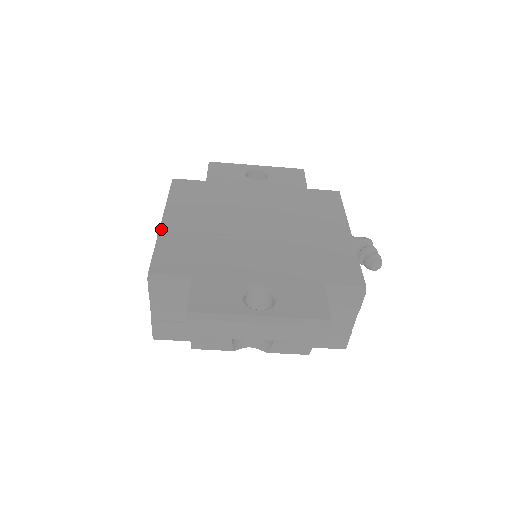
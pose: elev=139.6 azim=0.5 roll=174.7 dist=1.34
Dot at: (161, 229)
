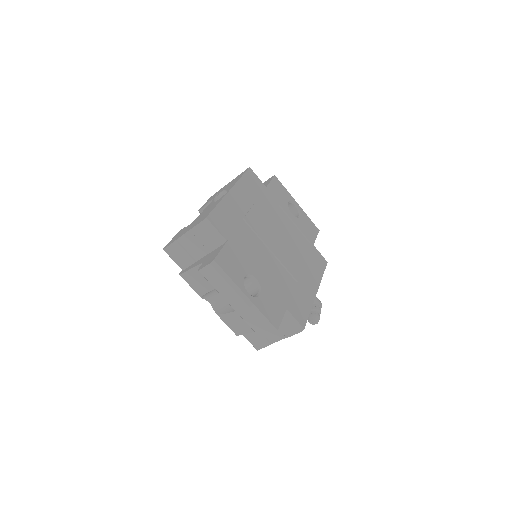
Dot at: (227, 196)
